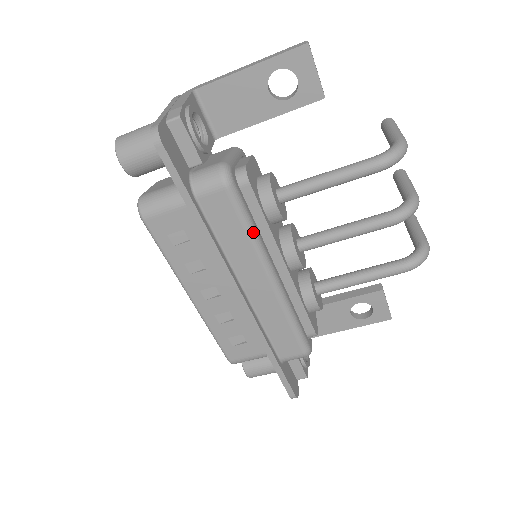
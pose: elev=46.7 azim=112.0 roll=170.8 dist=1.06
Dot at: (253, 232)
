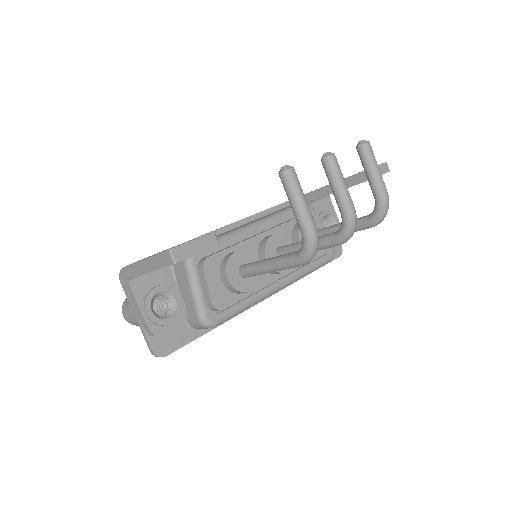
Dot at: (249, 306)
